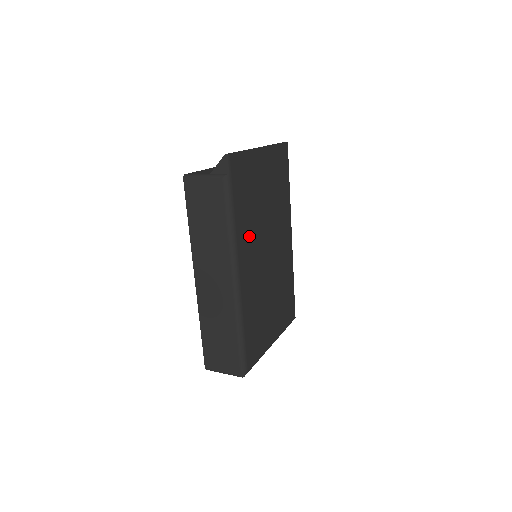
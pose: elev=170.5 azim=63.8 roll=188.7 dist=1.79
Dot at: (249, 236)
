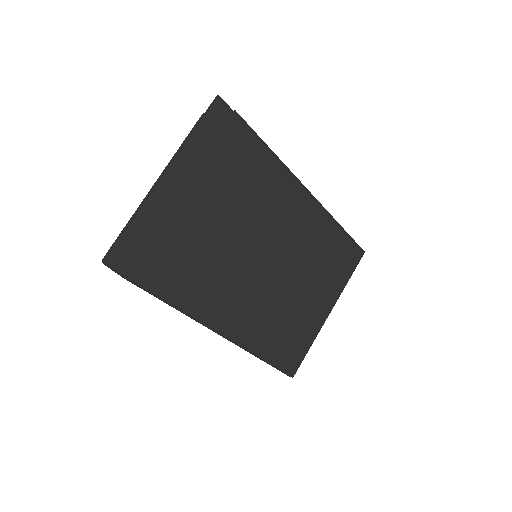
Dot at: (212, 283)
